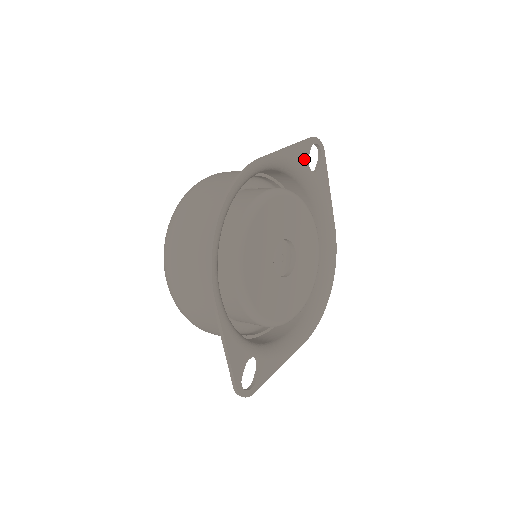
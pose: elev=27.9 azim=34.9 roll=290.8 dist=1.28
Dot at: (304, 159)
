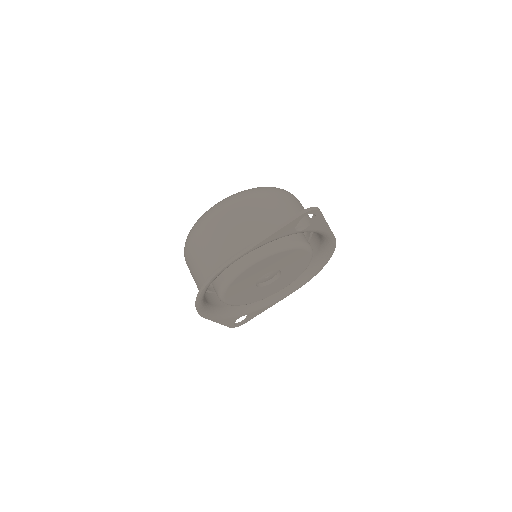
Dot at: (289, 231)
